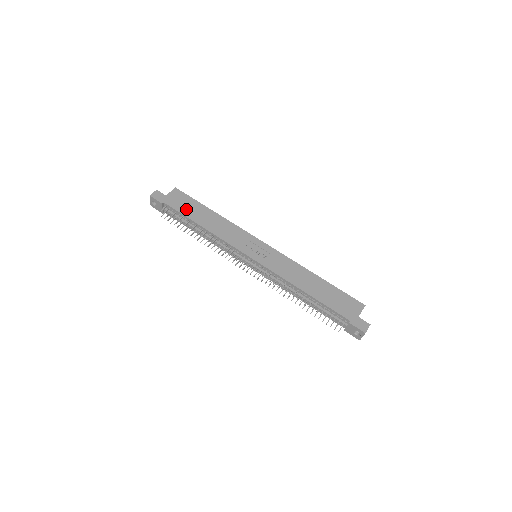
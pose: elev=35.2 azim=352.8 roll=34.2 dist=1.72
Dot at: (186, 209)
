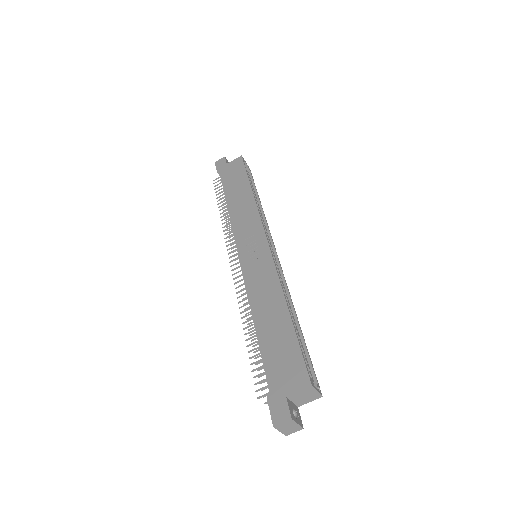
Dot at: (230, 182)
